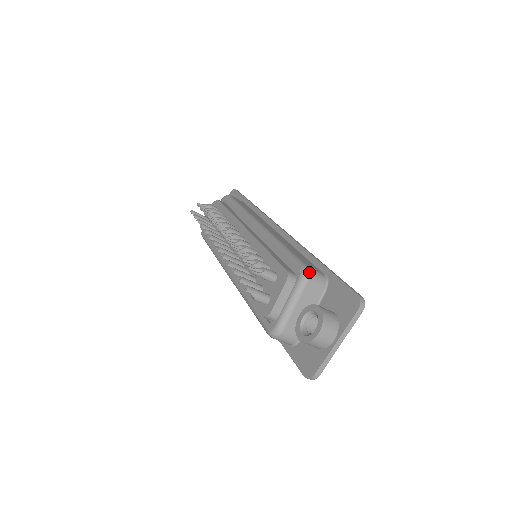
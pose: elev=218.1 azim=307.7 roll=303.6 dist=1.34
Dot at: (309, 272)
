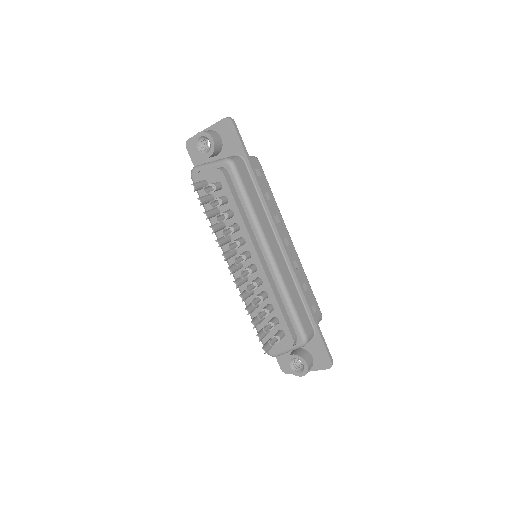
Dot at: (307, 342)
